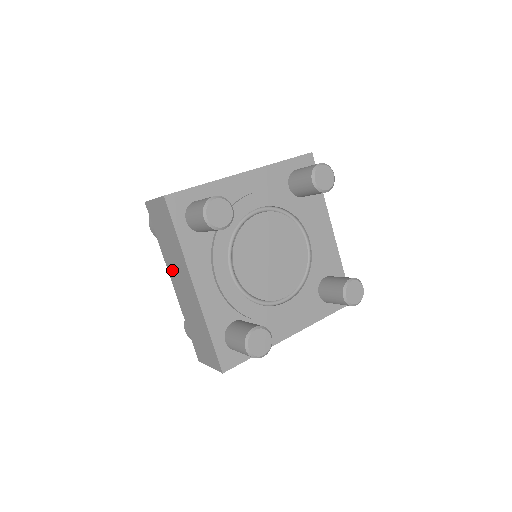
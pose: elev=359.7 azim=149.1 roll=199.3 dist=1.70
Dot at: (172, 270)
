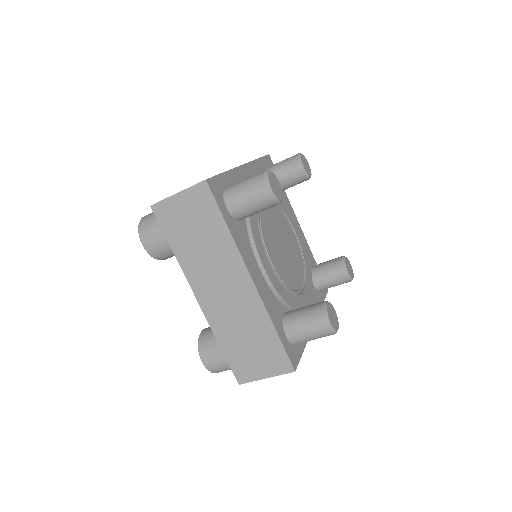
Dot at: occluded
